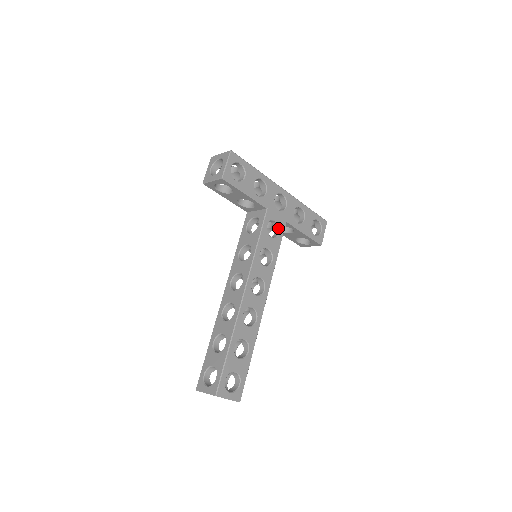
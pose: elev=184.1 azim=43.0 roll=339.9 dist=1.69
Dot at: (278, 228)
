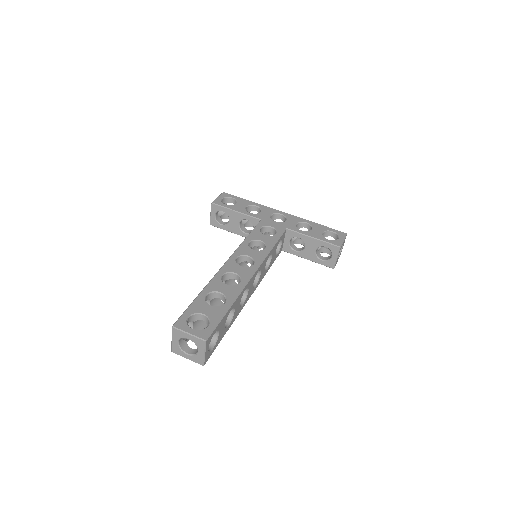
Dot at: (276, 232)
